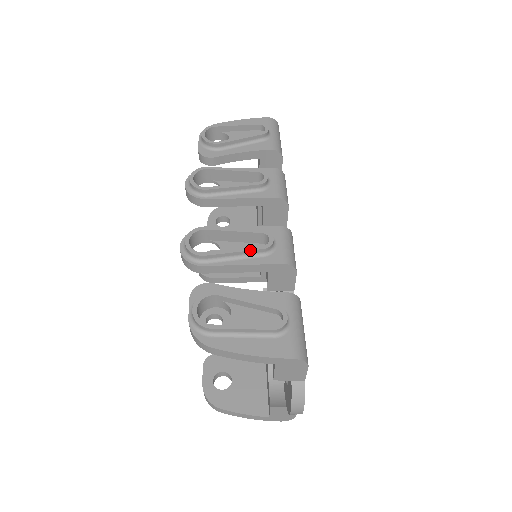
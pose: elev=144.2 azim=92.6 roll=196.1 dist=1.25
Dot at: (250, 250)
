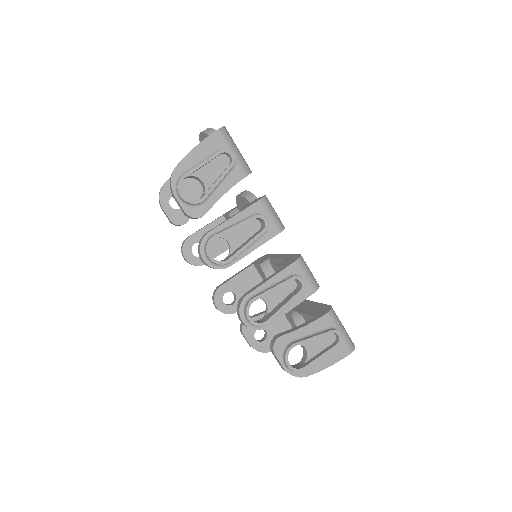
Dot at: occluded
